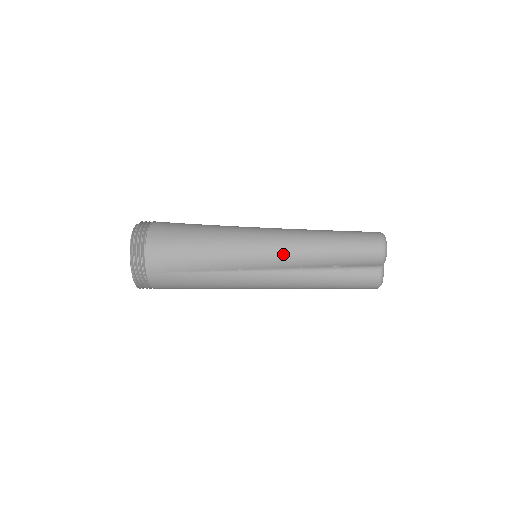
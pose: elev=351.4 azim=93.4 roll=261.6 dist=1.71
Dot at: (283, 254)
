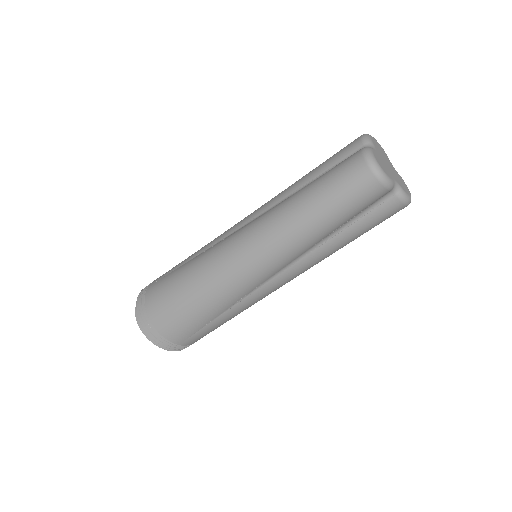
Dot at: occluded
